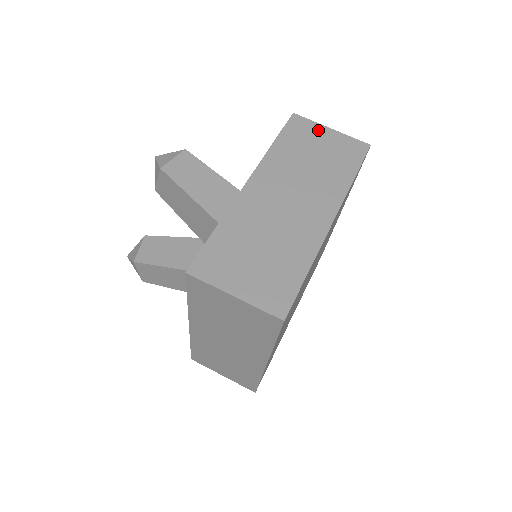
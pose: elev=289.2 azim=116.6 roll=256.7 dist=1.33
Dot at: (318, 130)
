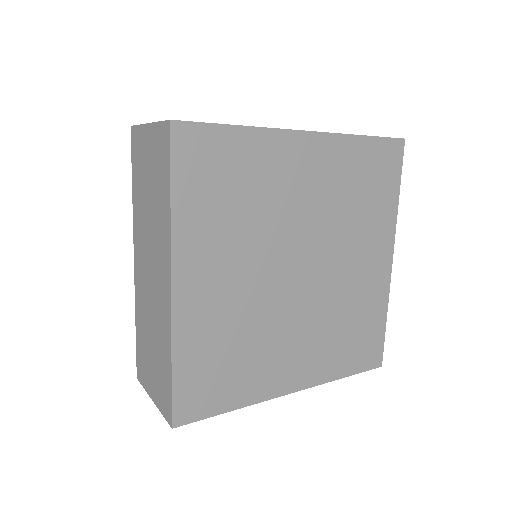
Dot at: occluded
